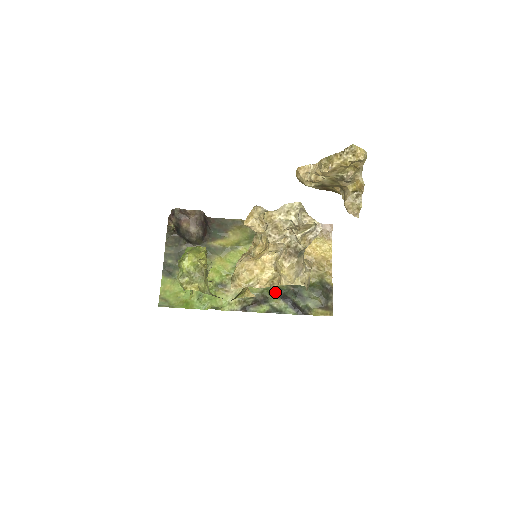
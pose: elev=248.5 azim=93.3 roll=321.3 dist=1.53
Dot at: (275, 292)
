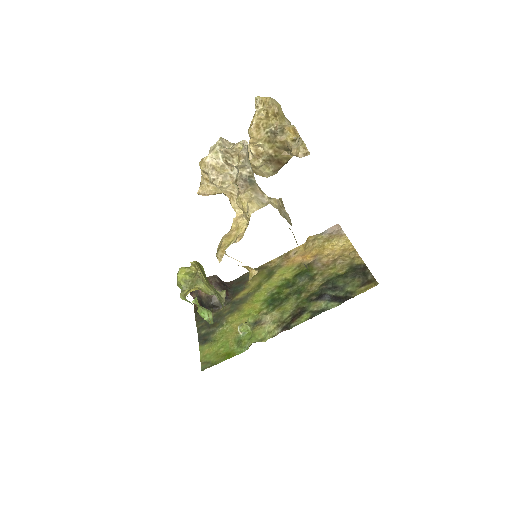
Dot at: (310, 299)
